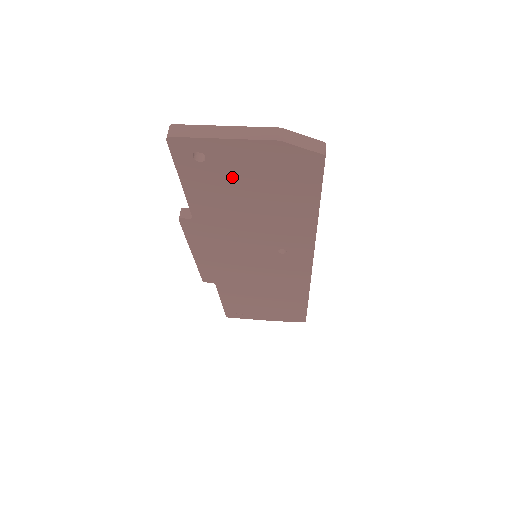
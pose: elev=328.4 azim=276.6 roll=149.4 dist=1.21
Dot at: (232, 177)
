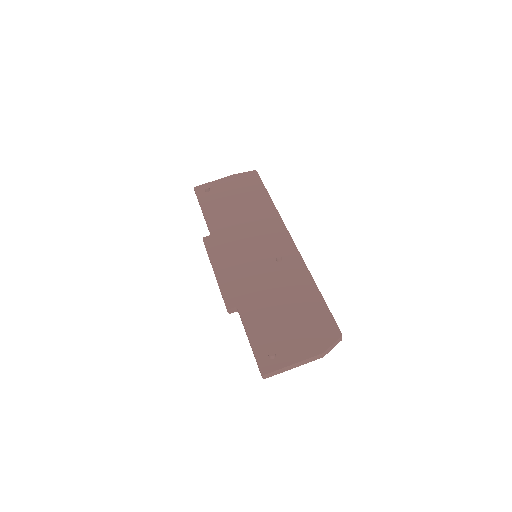
Dot at: occluded
